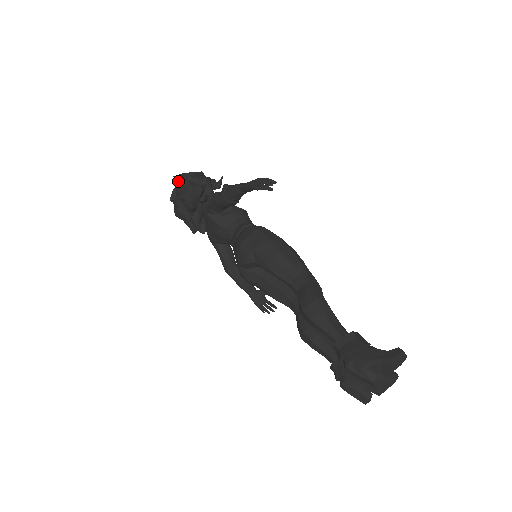
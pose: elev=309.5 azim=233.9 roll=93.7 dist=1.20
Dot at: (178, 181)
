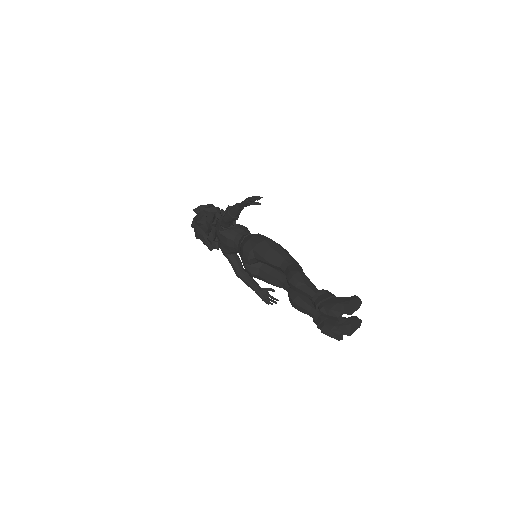
Dot at: (196, 213)
